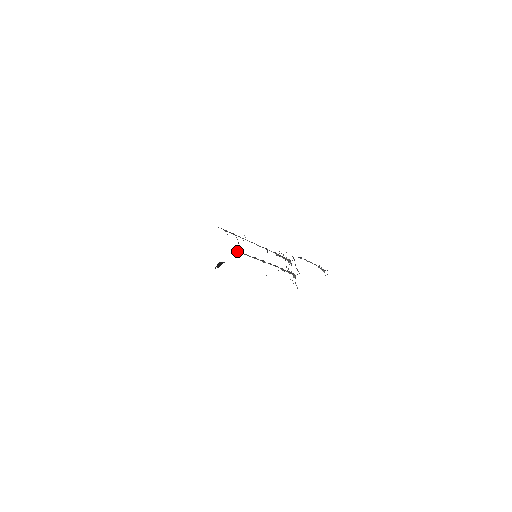
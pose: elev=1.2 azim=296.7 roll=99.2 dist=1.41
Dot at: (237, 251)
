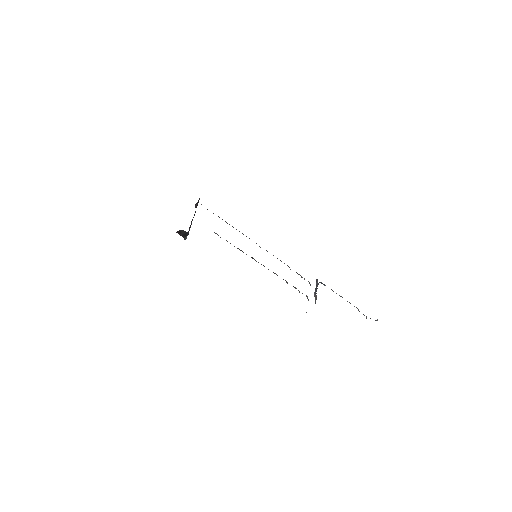
Dot at: (216, 233)
